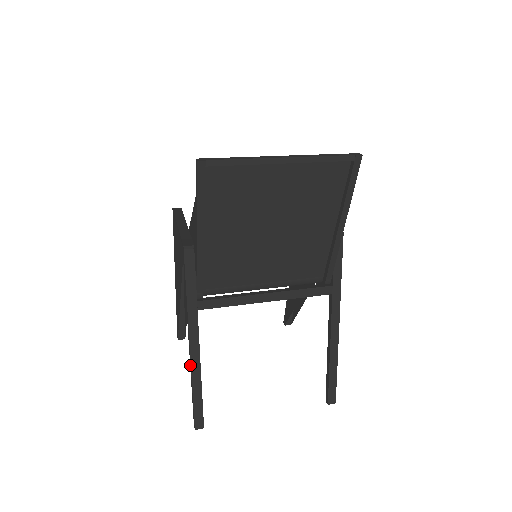
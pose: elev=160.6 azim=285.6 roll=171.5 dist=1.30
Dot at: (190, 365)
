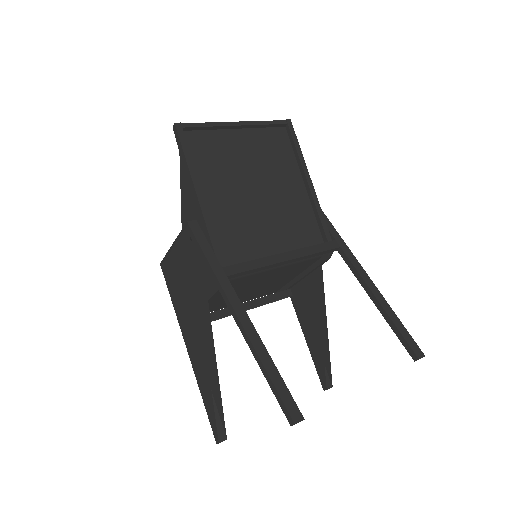
Dot at: (247, 340)
